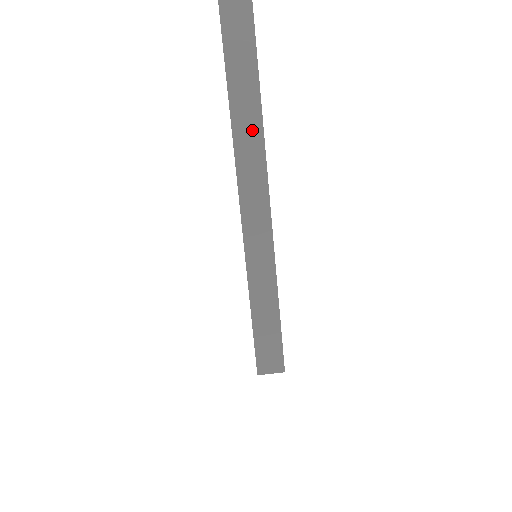
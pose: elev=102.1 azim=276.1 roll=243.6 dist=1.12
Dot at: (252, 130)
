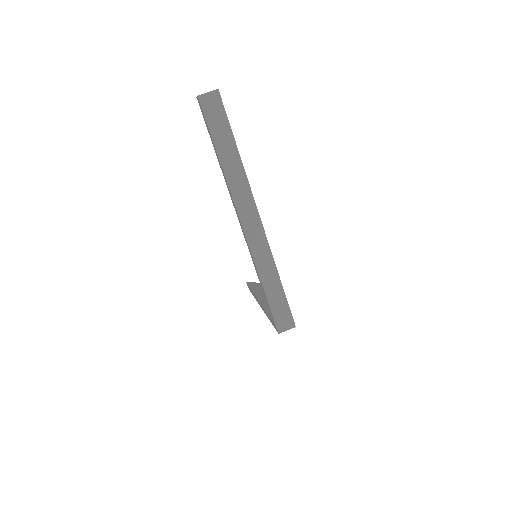
Dot at: (239, 178)
